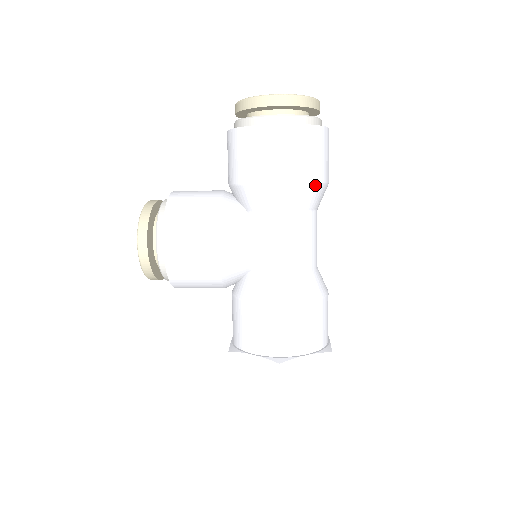
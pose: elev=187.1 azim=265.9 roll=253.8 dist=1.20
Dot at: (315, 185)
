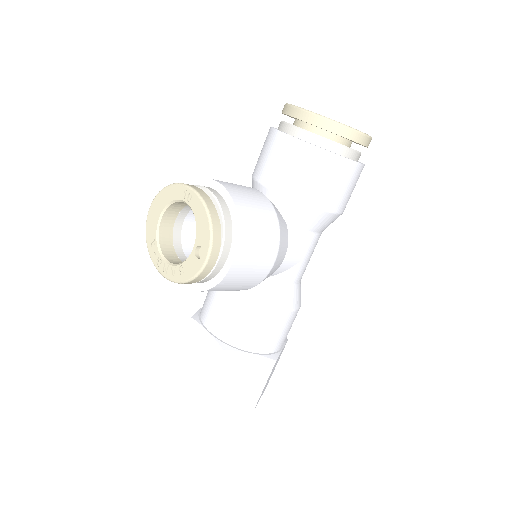
Dot at: occluded
